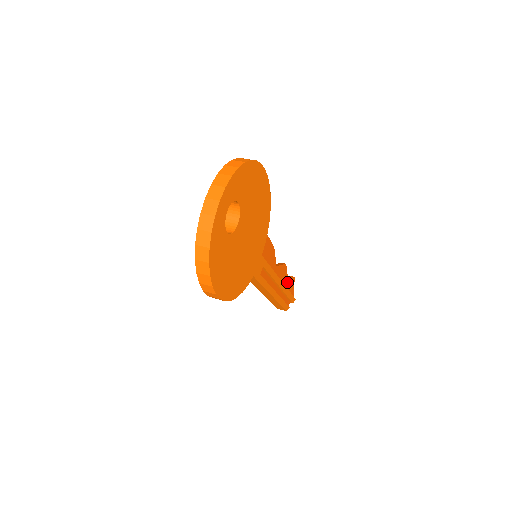
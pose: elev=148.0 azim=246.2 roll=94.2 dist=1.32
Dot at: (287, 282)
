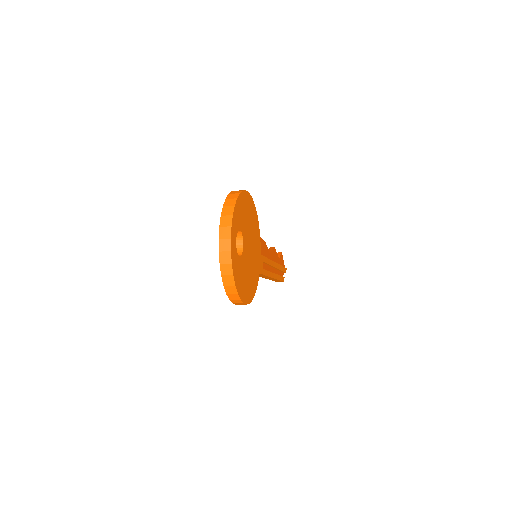
Dot at: (278, 259)
